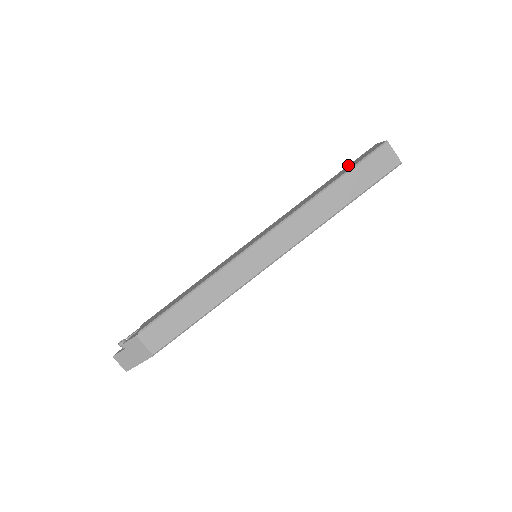
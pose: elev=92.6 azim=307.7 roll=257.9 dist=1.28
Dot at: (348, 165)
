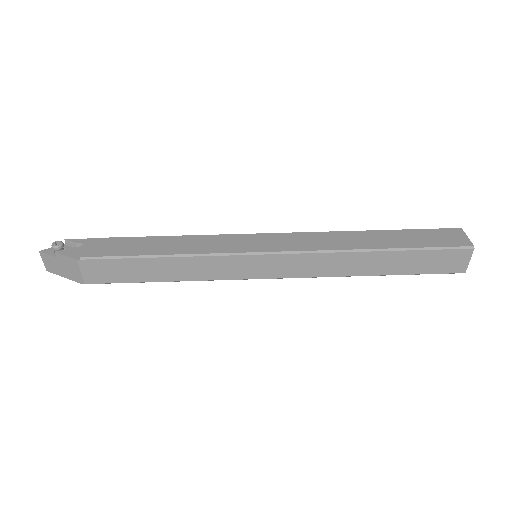
Dot at: (417, 229)
